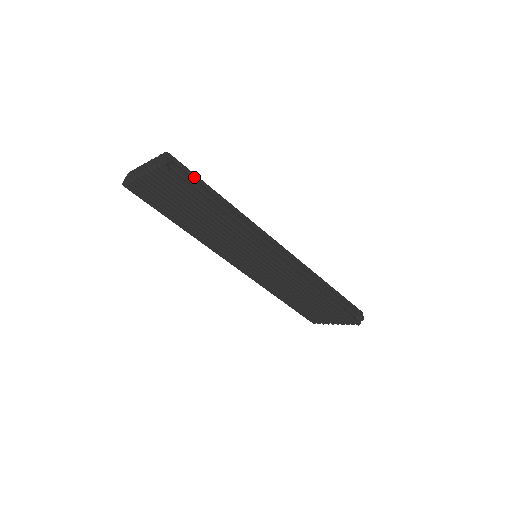
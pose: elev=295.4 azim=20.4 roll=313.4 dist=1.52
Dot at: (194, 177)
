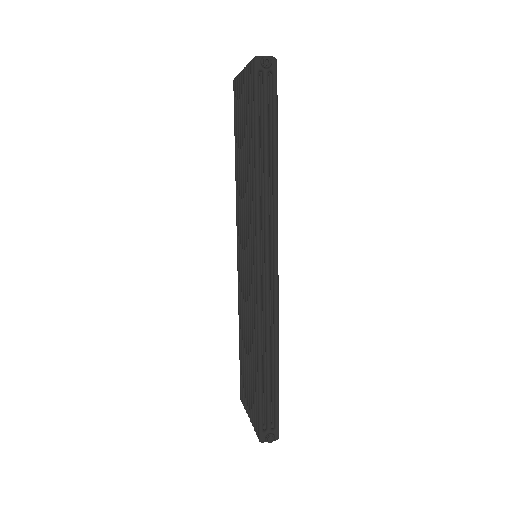
Dot at: (274, 105)
